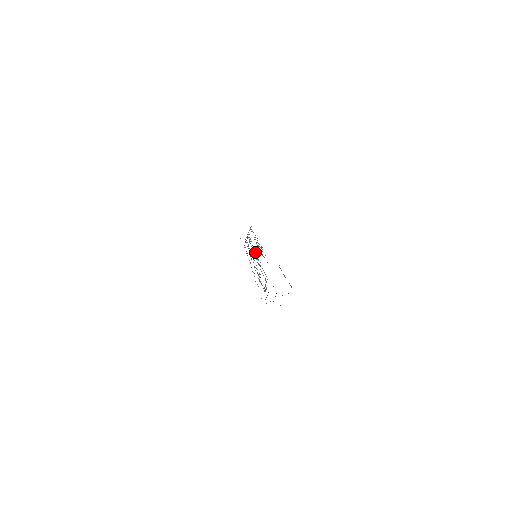
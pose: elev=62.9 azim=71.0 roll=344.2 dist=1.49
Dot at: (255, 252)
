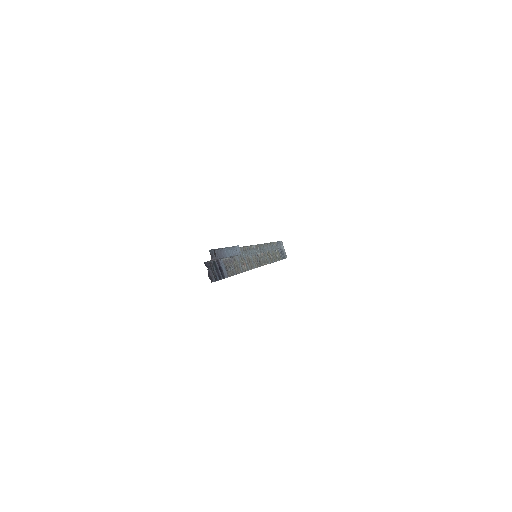
Dot at: (259, 254)
